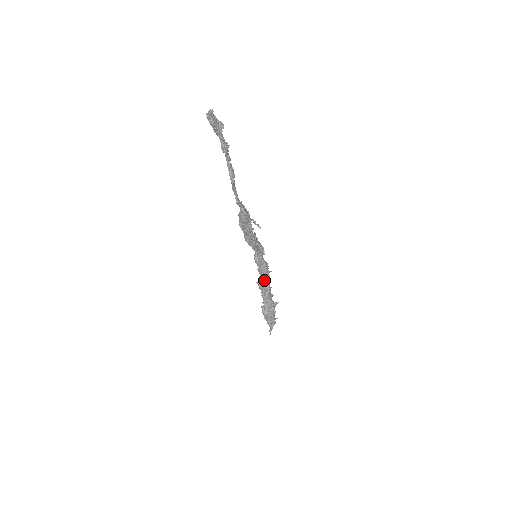
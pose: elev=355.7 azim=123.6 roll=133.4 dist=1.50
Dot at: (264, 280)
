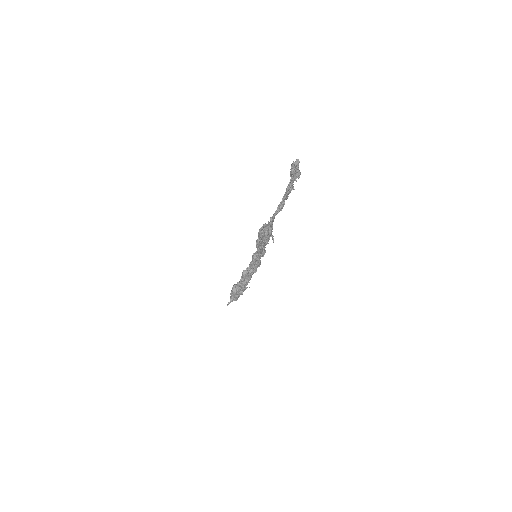
Dot at: (250, 273)
